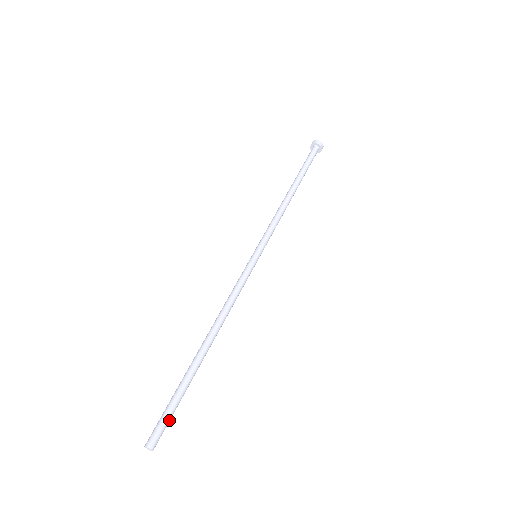
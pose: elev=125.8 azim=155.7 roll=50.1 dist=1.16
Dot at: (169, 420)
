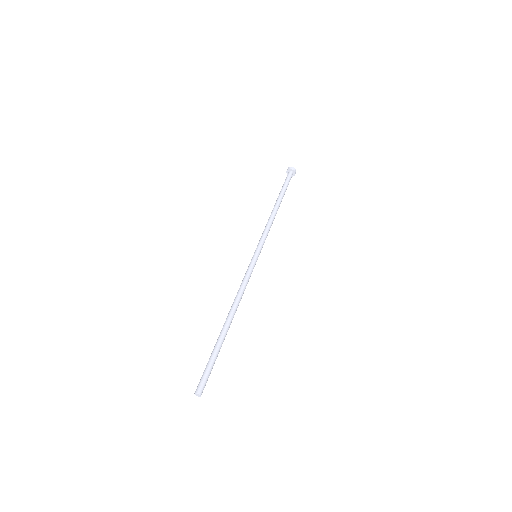
Dot at: (208, 373)
